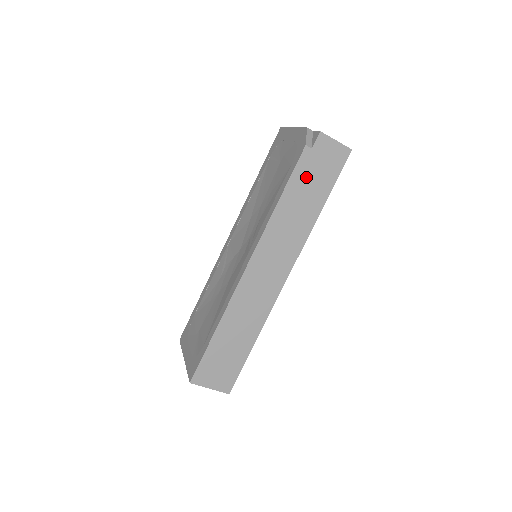
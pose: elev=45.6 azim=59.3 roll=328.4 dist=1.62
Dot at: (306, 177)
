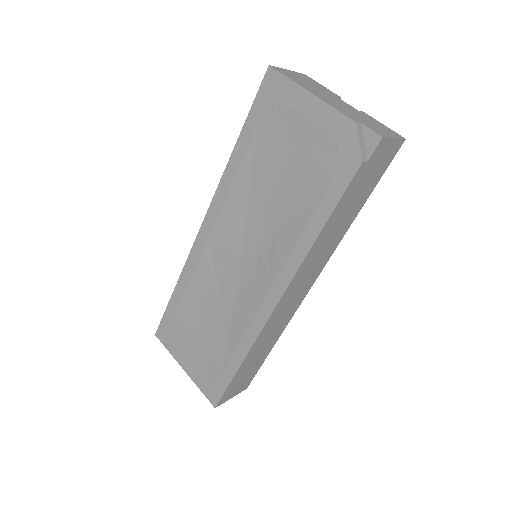
Dot at: (352, 194)
